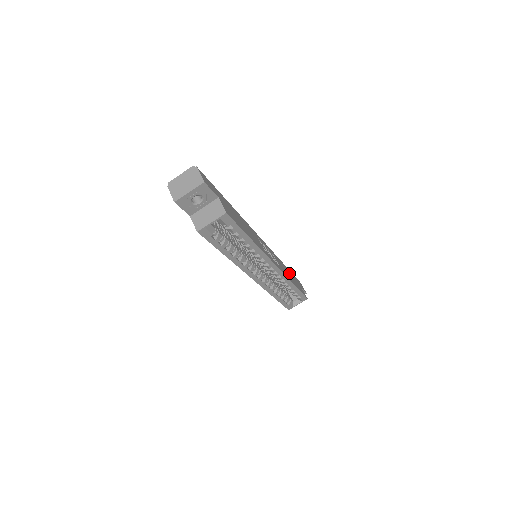
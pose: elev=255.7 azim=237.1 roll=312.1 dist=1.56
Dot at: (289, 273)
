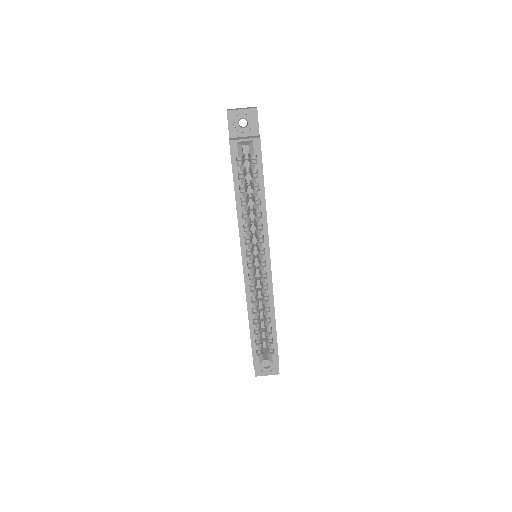
Dot at: occluded
